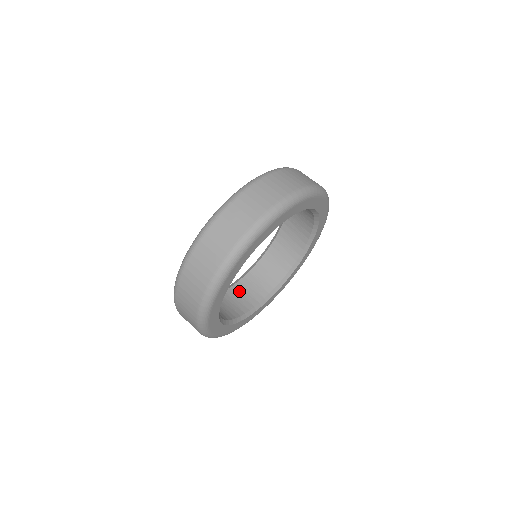
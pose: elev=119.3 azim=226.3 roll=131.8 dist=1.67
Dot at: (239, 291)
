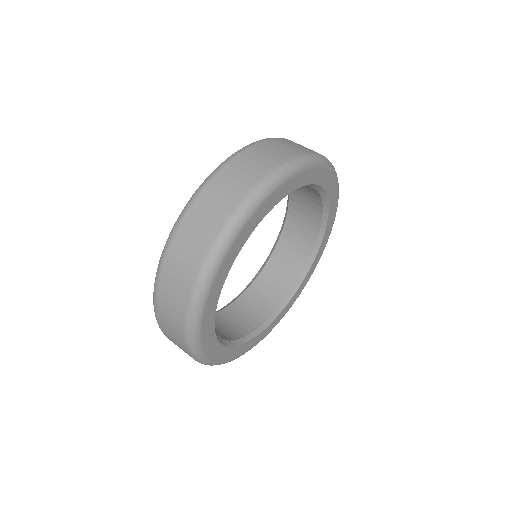
Dot at: occluded
